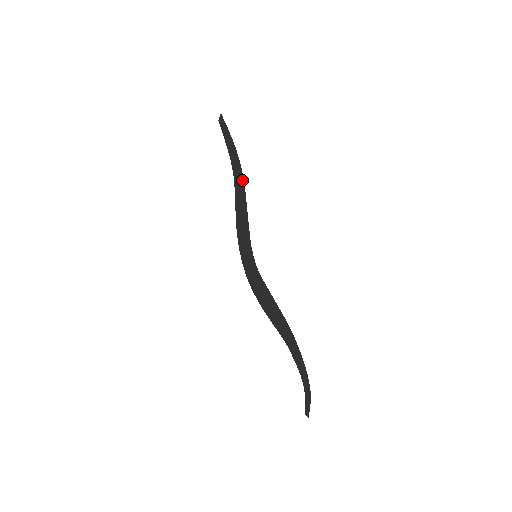
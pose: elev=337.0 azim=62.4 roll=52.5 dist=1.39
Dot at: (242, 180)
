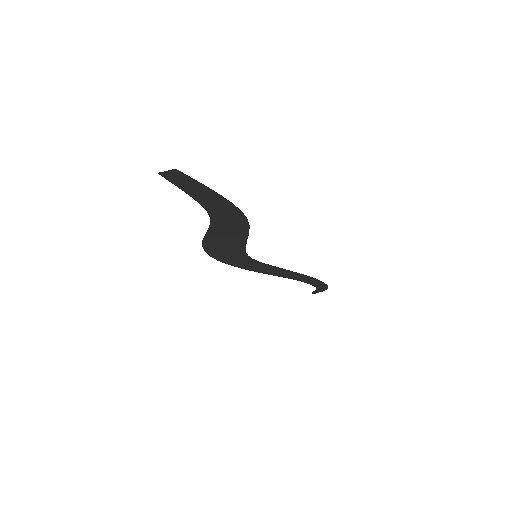
Dot at: (244, 224)
